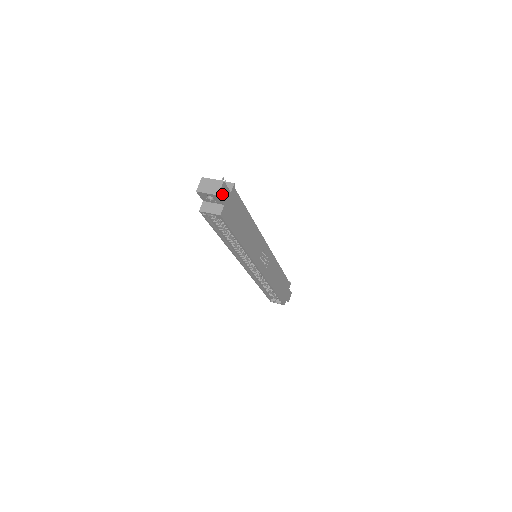
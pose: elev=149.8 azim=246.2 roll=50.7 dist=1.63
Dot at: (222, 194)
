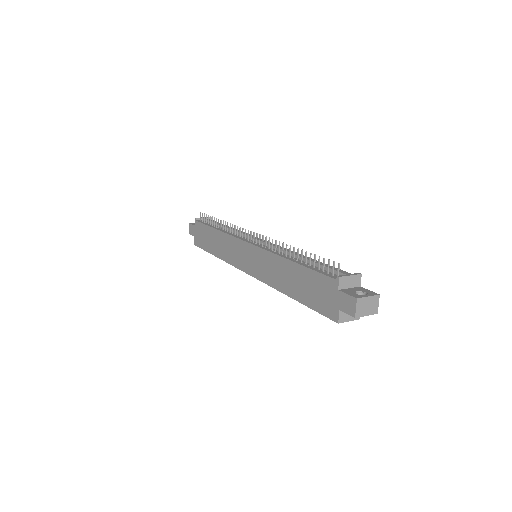
Dot at: occluded
